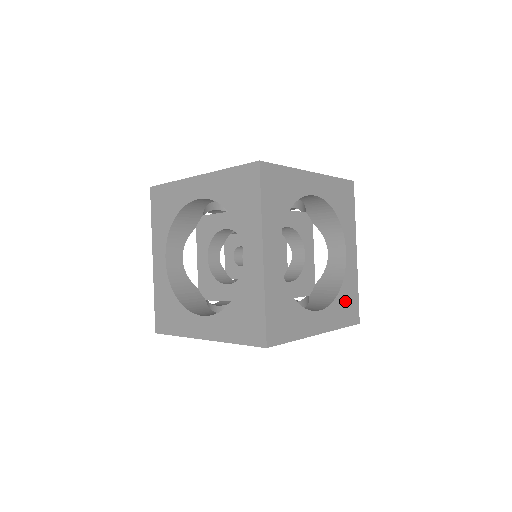
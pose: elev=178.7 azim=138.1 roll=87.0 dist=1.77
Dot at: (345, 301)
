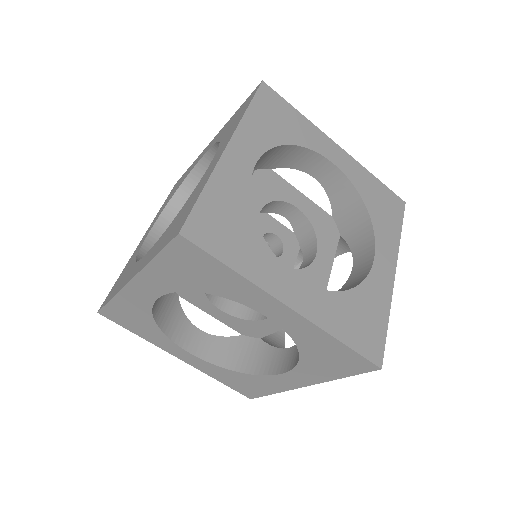
Dot at: (378, 207)
